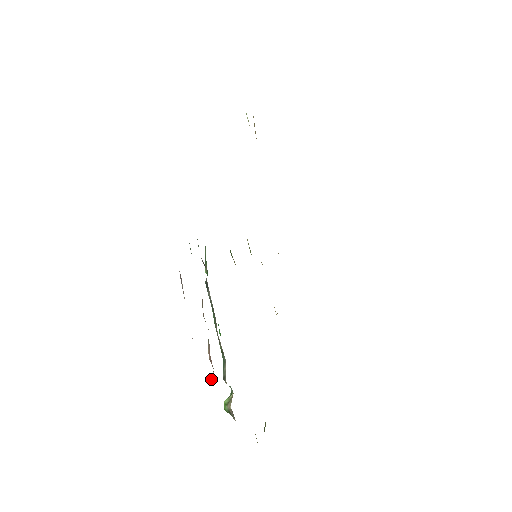
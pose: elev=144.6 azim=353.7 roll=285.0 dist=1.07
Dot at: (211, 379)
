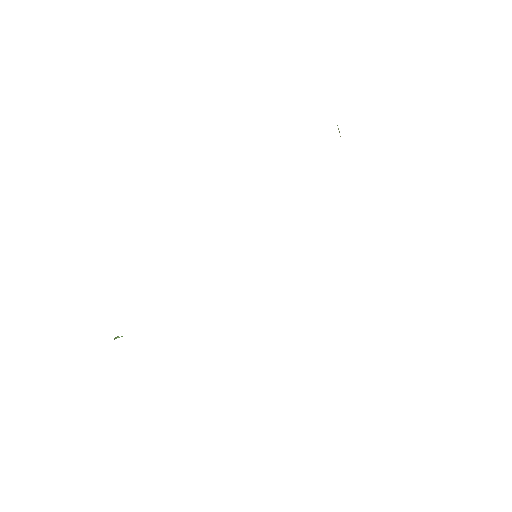
Dot at: occluded
